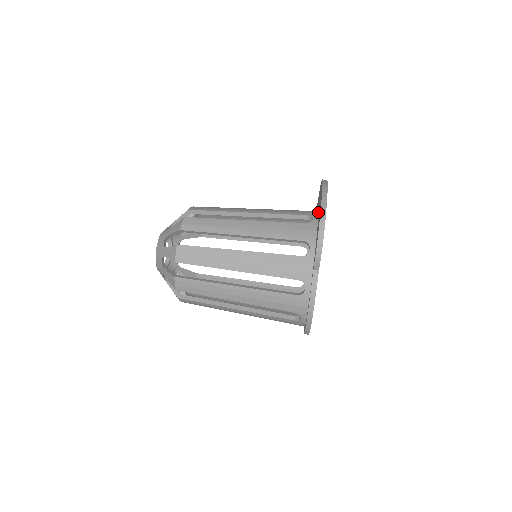
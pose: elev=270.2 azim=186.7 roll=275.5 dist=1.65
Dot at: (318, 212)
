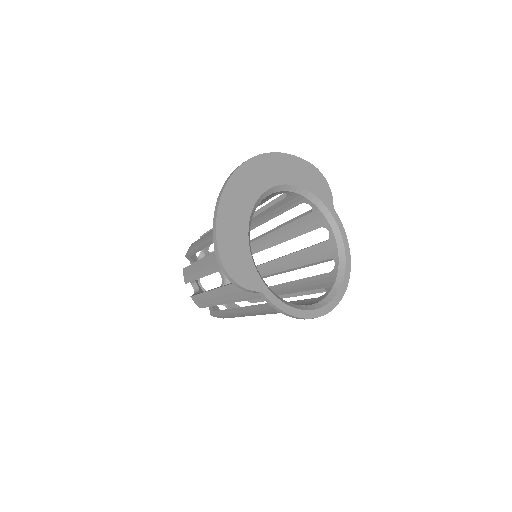
Dot at: occluded
